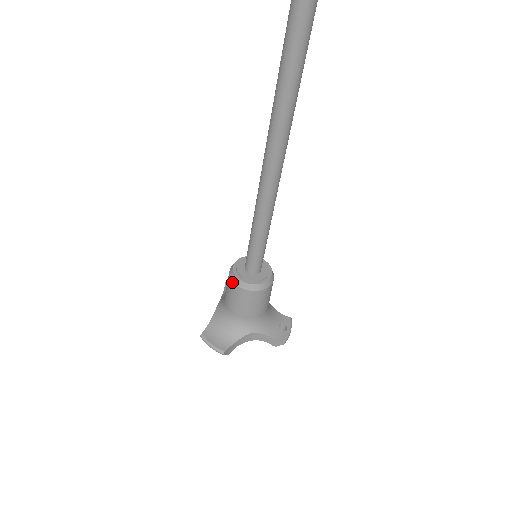
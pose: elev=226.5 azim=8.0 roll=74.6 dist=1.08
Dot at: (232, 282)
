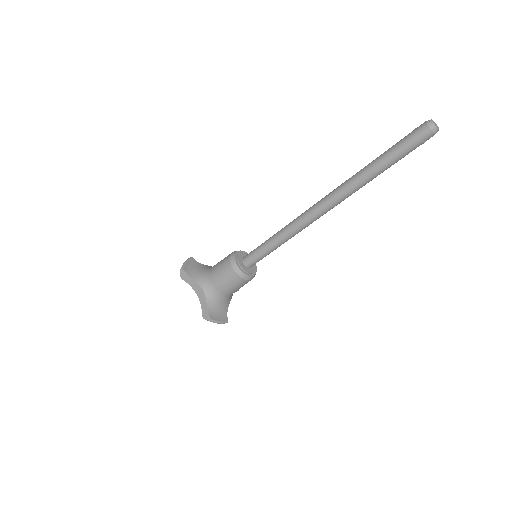
Dot at: (242, 279)
